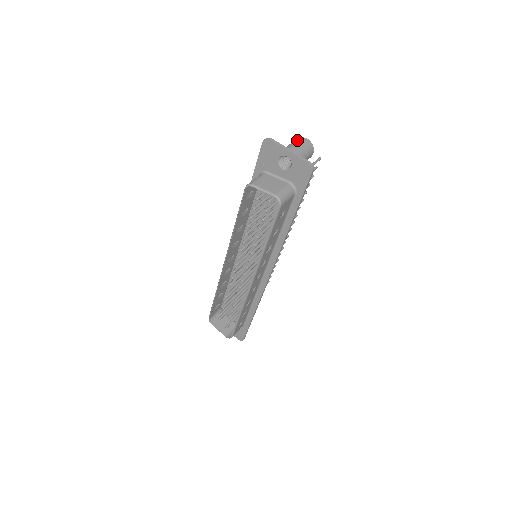
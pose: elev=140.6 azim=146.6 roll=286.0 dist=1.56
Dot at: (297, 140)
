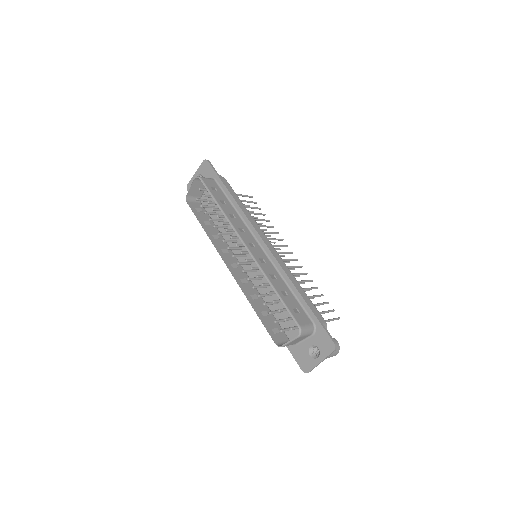
Dot at: occluded
